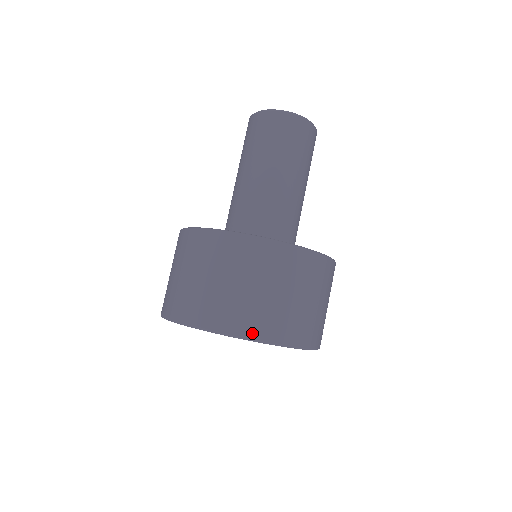
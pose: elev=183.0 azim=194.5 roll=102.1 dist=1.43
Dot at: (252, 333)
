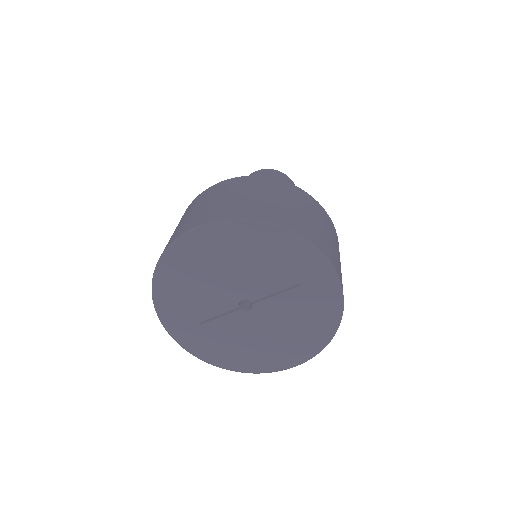
Dot at: (185, 231)
